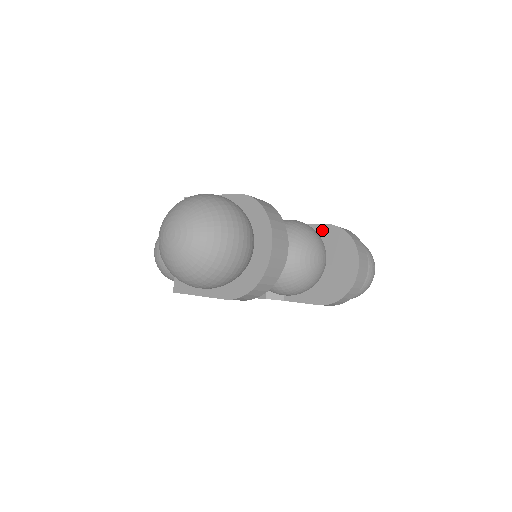
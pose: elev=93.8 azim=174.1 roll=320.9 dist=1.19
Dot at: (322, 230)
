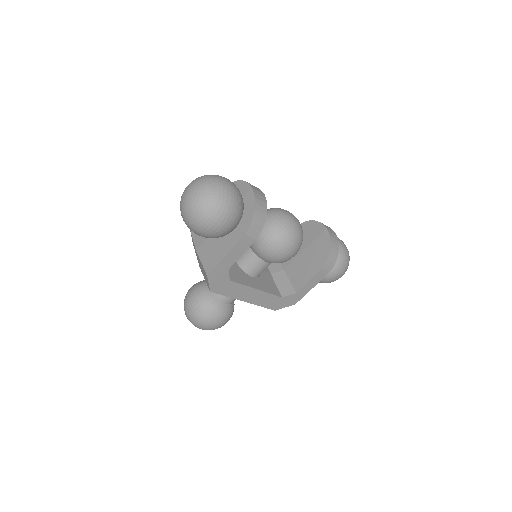
Dot at: occluded
